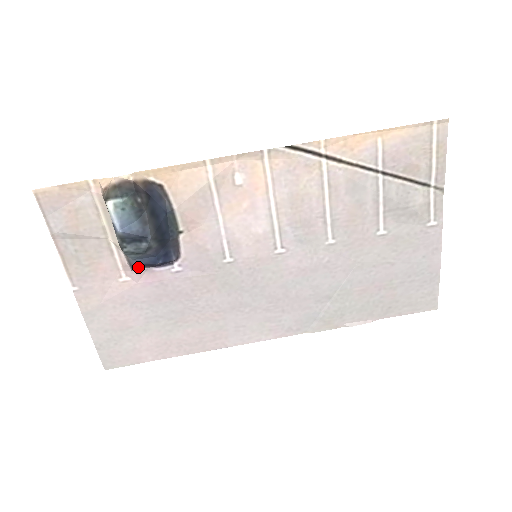
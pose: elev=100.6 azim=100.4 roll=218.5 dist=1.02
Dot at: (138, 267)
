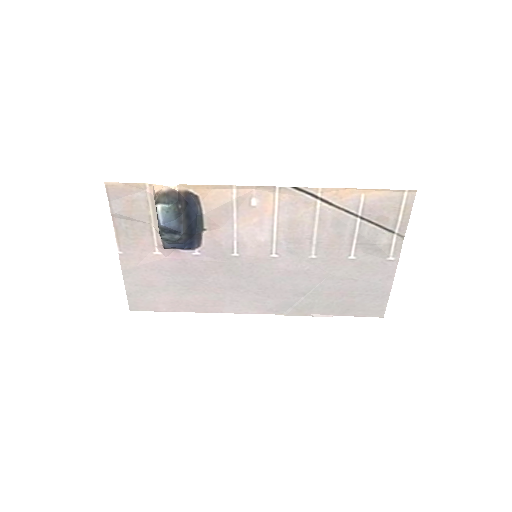
Dot at: (169, 248)
